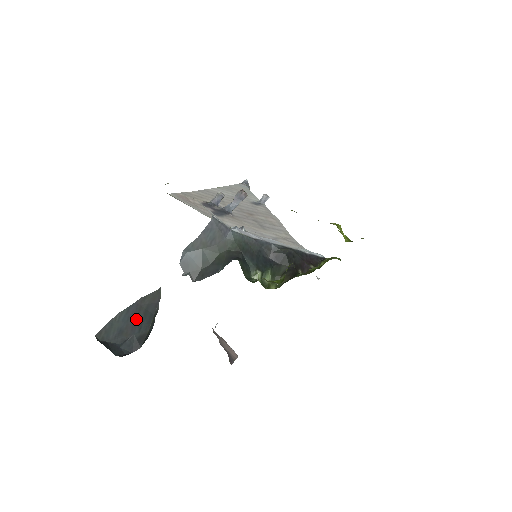
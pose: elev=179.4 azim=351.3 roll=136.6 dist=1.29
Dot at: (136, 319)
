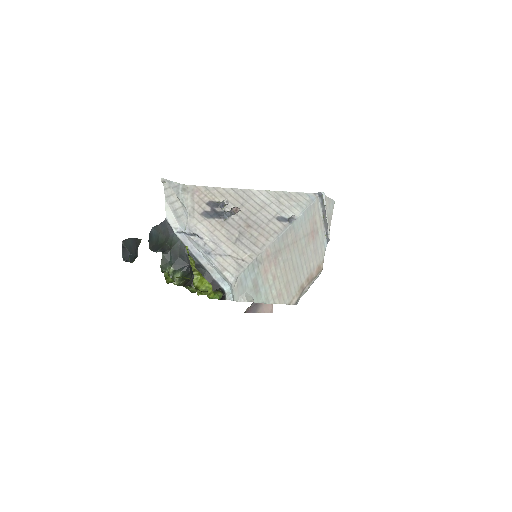
Dot at: (135, 247)
